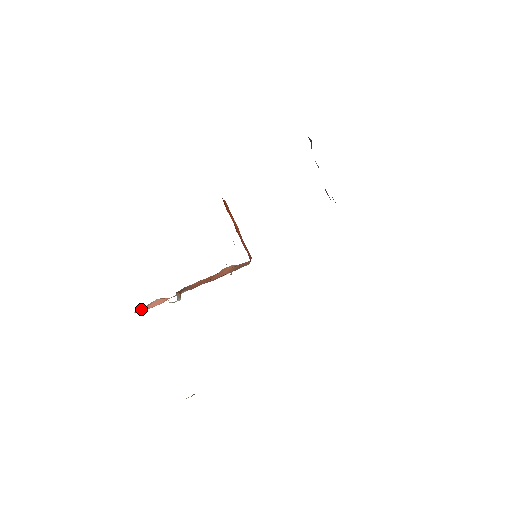
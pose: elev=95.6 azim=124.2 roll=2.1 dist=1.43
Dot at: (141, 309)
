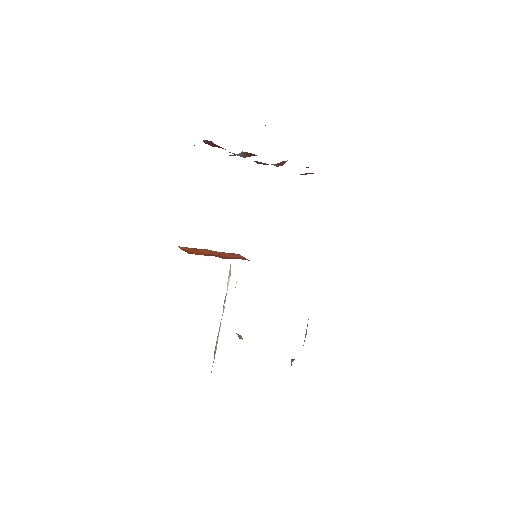
Dot at: occluded
